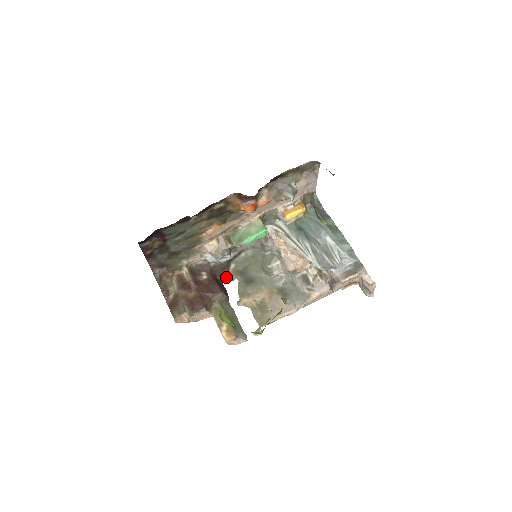
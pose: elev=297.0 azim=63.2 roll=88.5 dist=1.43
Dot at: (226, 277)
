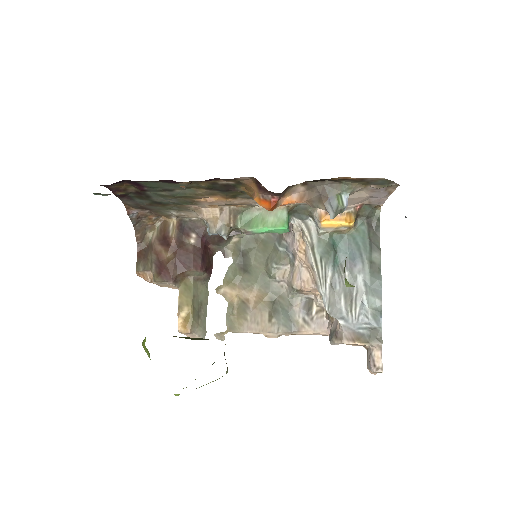
Dot at: (221, 249)
